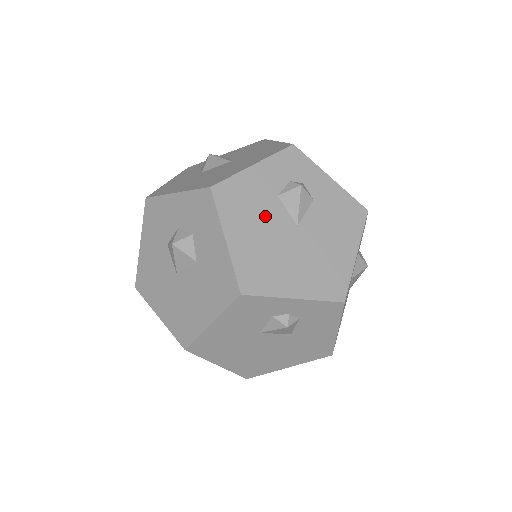
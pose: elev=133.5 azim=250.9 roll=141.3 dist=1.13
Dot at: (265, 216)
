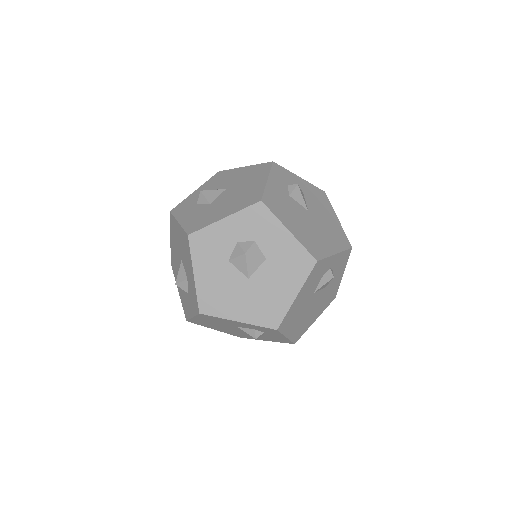
Dot at: (293, 210)
